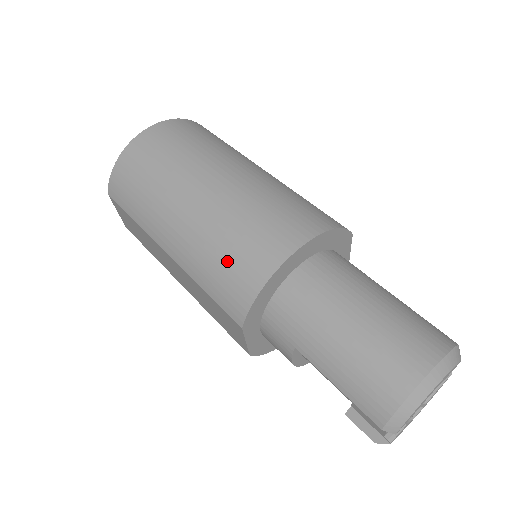
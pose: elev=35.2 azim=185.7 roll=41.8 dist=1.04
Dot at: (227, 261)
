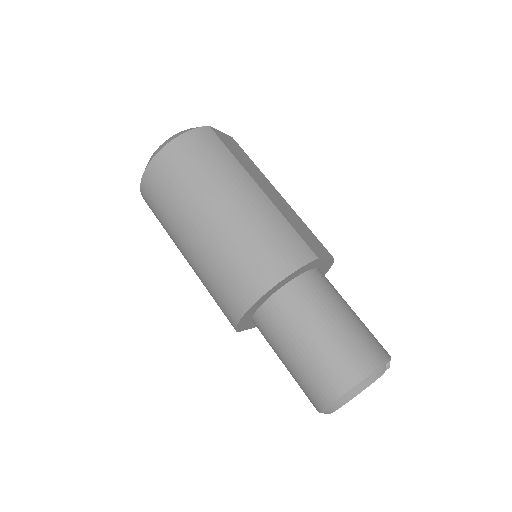
Dot at: (217, 295)
